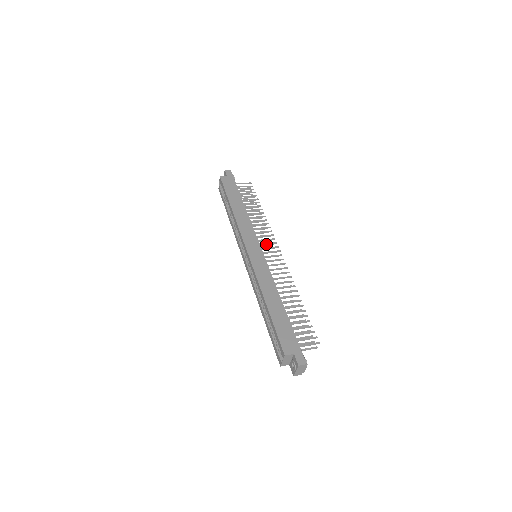
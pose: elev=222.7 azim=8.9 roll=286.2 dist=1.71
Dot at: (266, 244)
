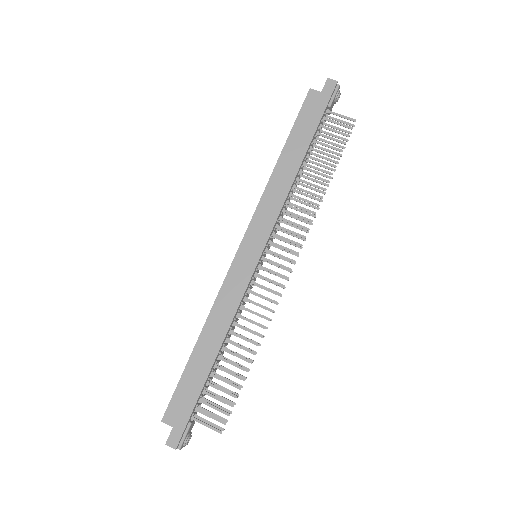
Dot at: (281, 247)
